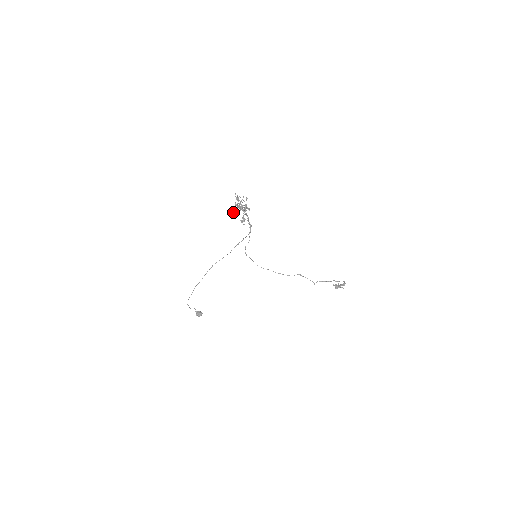
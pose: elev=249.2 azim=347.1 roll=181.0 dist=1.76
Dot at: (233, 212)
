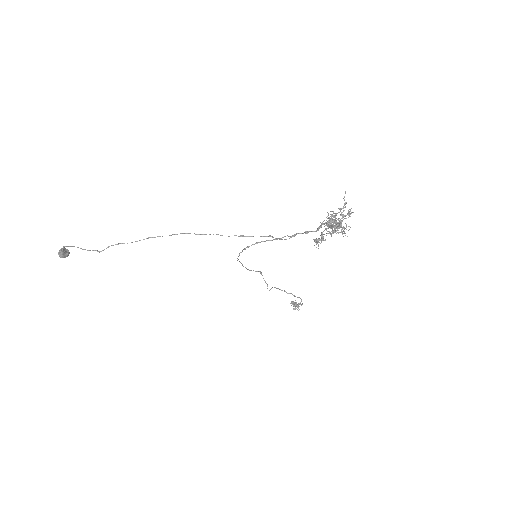
Dot at: (327, 231)
